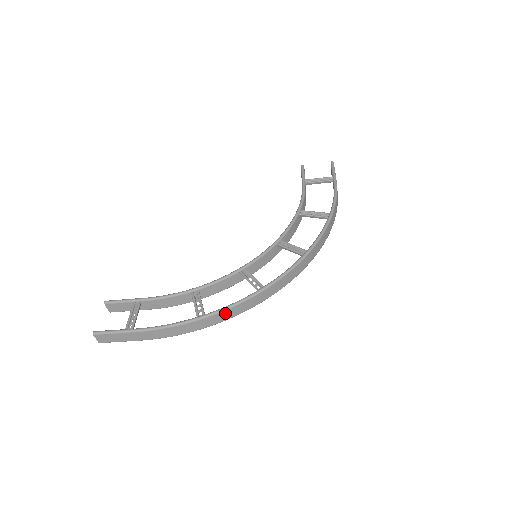
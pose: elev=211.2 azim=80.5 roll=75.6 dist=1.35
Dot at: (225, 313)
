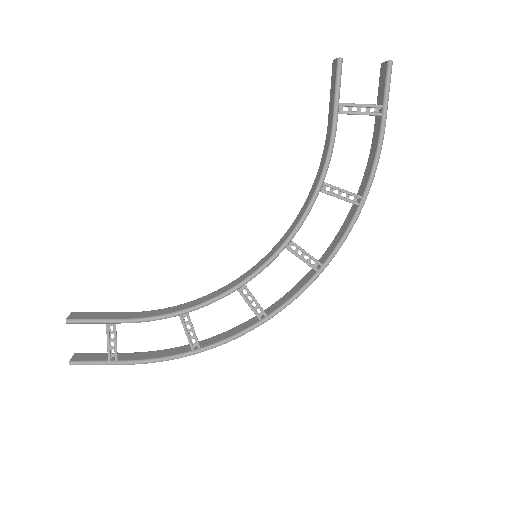
Dot at: (222, 342)
